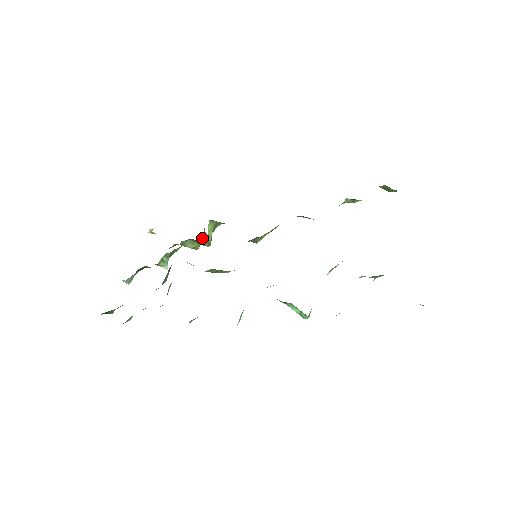
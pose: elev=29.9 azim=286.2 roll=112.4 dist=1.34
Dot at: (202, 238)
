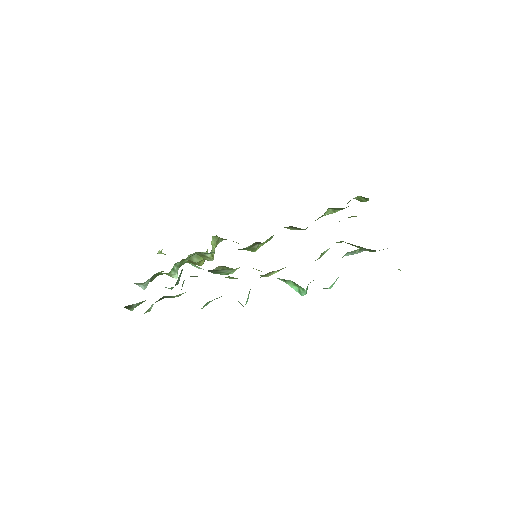
Dot at: occluded
